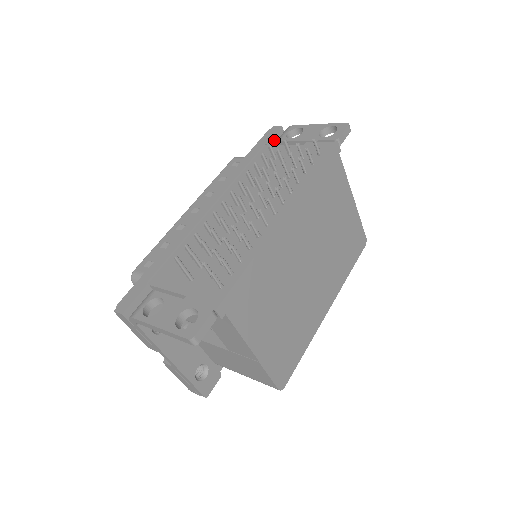
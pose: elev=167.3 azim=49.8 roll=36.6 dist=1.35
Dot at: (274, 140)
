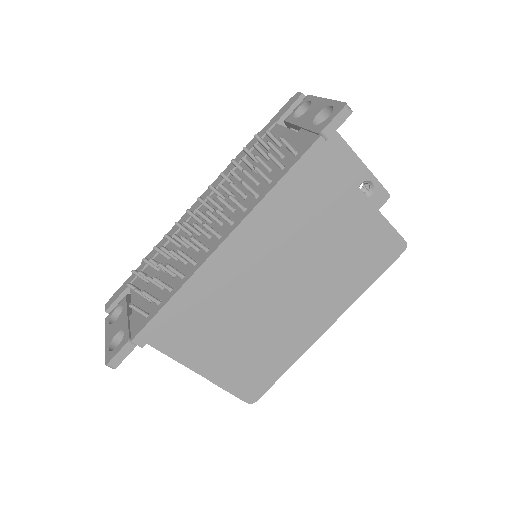
Dot at: occluded
